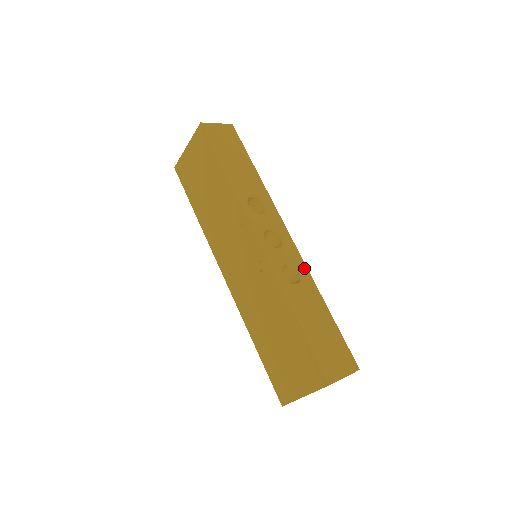
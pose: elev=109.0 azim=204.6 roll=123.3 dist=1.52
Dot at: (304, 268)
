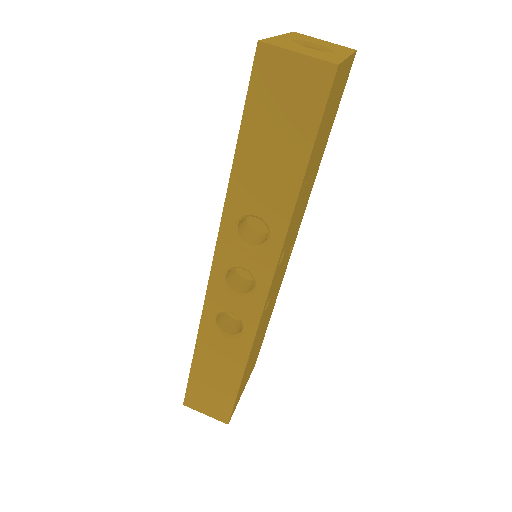
Dot at: (251, 332)
